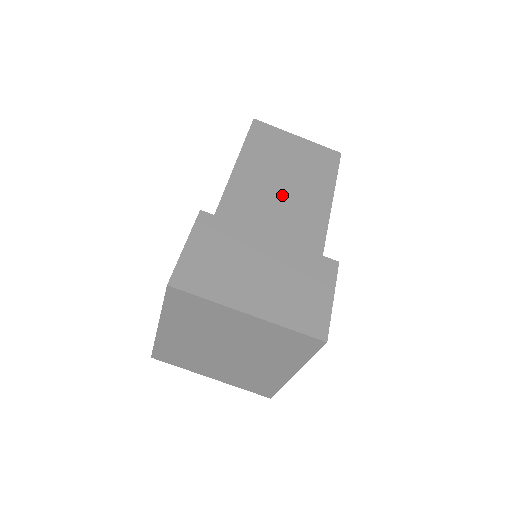
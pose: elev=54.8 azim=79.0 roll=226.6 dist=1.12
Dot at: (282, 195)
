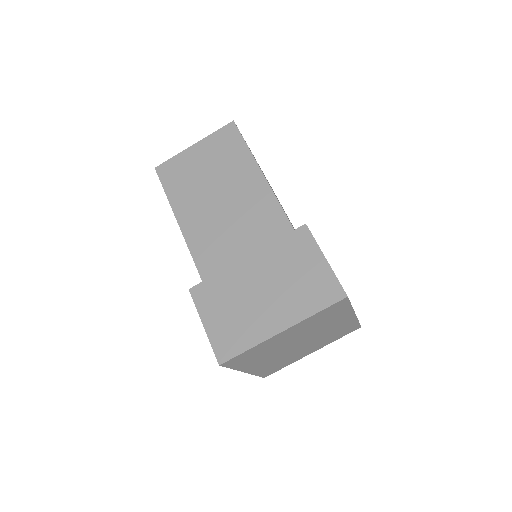
Dot at: (226, 209)
